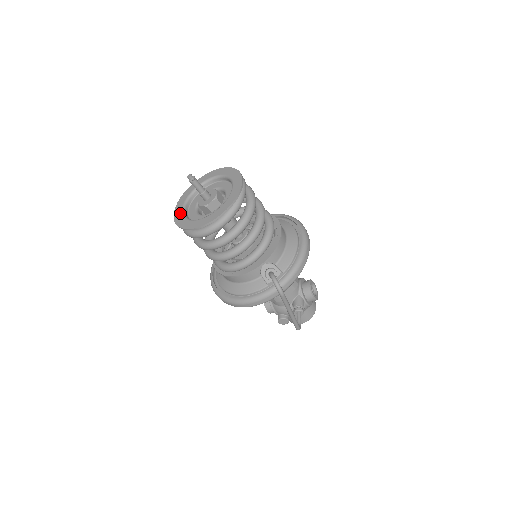
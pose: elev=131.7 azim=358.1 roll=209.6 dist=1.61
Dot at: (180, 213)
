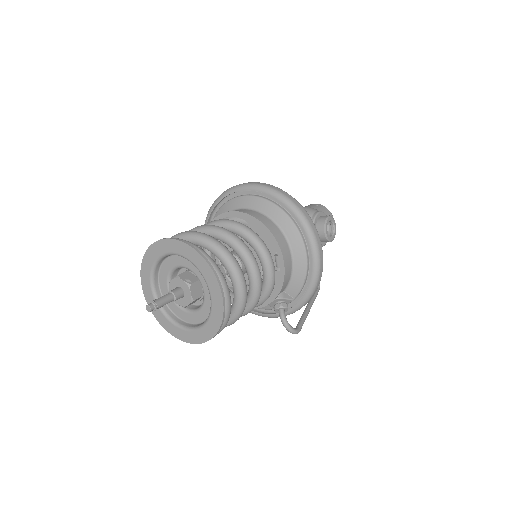
Dot at: (152, 300)
